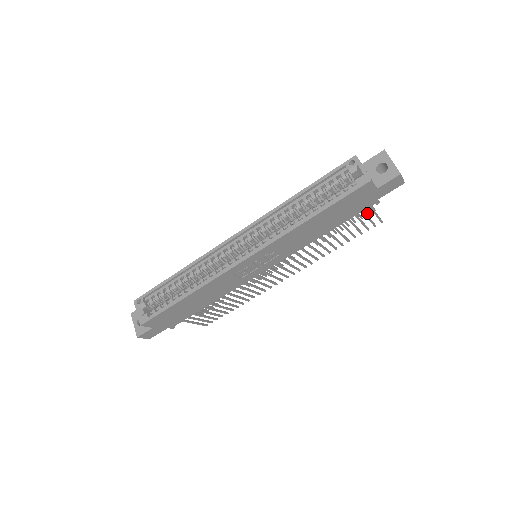
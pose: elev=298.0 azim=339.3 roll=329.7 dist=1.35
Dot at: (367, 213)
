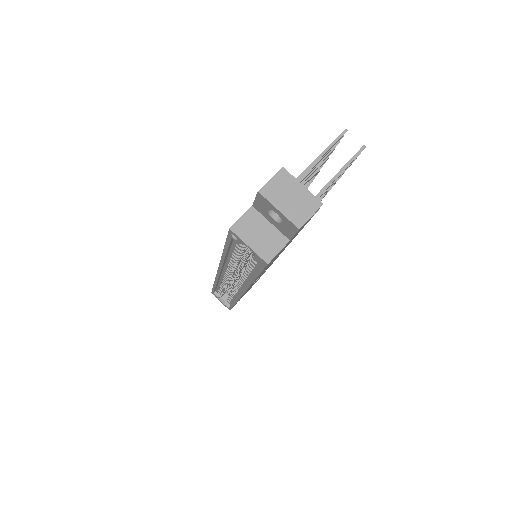
Dot at: occluded
